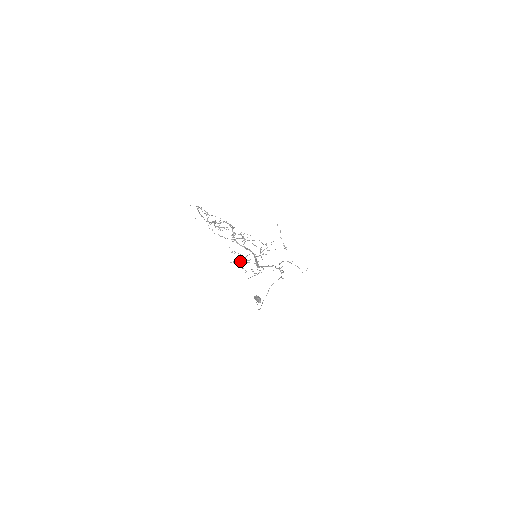
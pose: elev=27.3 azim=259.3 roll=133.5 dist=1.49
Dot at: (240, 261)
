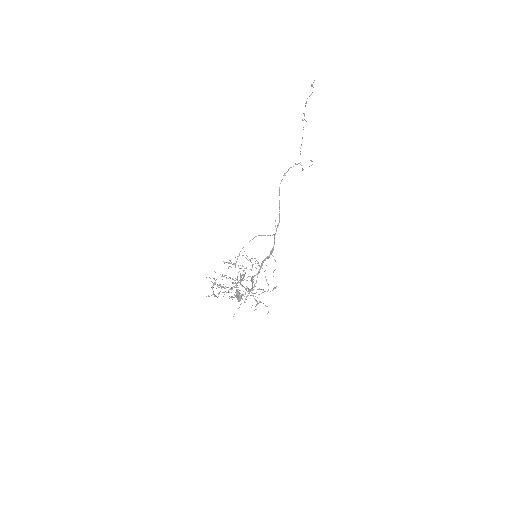
Dot at: (236, 297)
